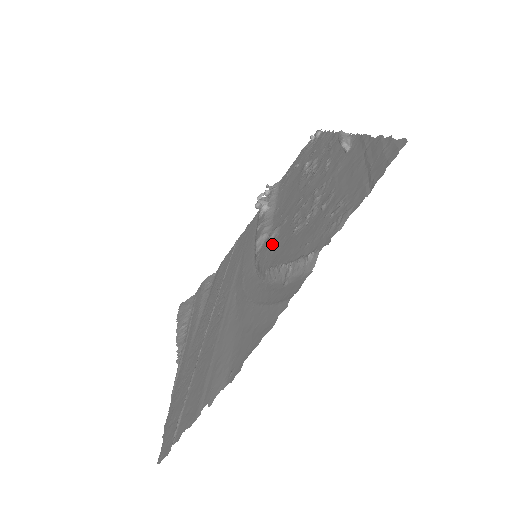
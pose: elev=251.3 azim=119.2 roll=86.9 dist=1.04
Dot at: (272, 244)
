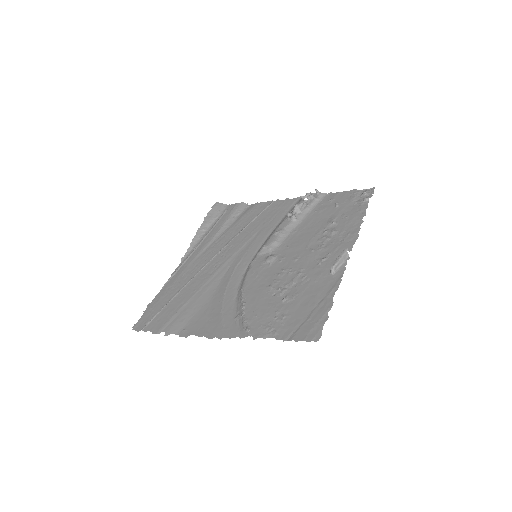
Dot at: (262, 269)
